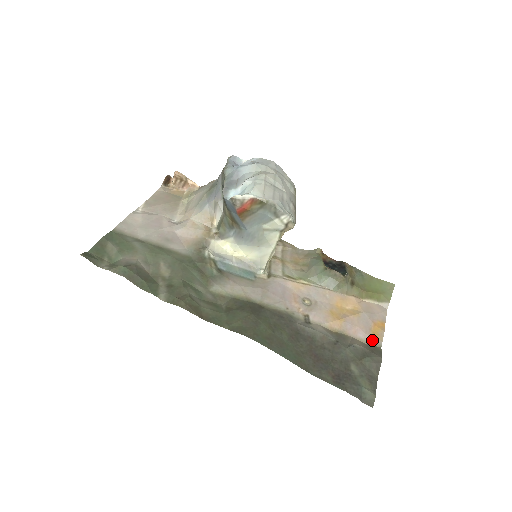
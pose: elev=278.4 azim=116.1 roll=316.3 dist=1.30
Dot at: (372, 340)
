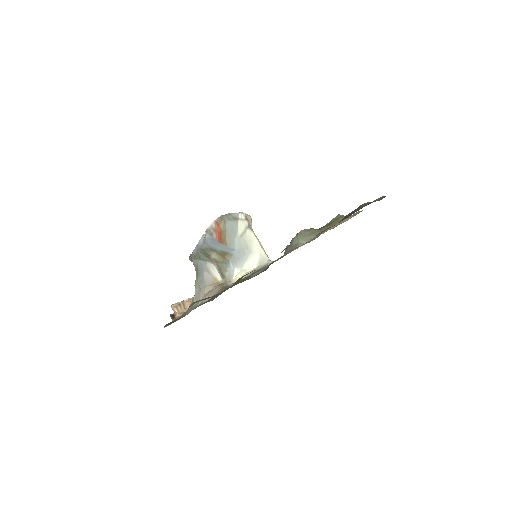
Dot at: (356, 214)
